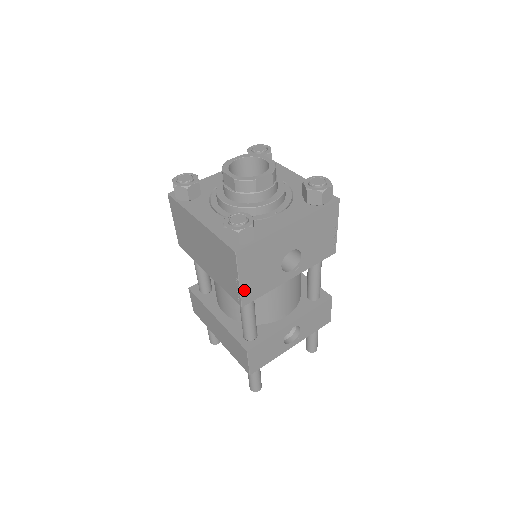
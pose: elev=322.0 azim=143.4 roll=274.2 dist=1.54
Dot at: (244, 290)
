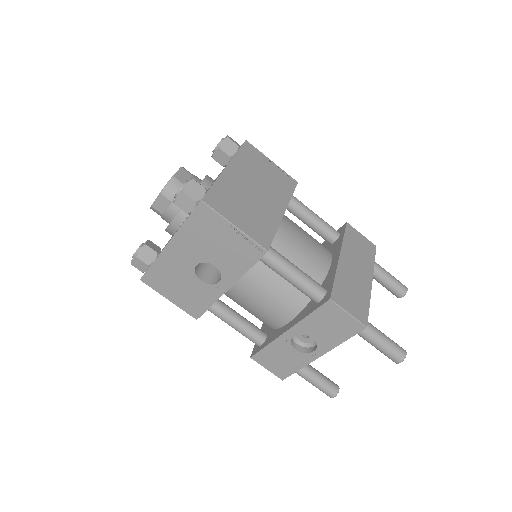
Dot at: (183, 306)
